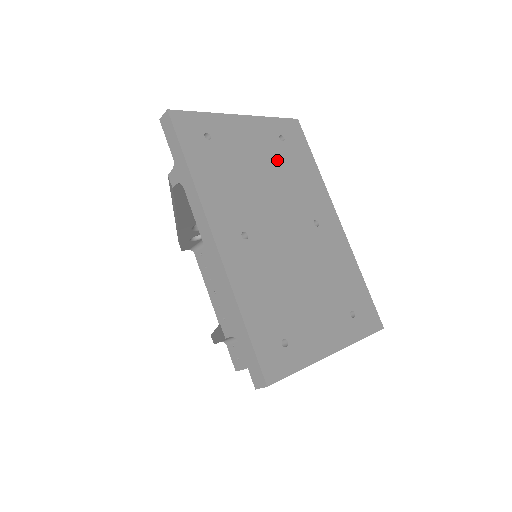
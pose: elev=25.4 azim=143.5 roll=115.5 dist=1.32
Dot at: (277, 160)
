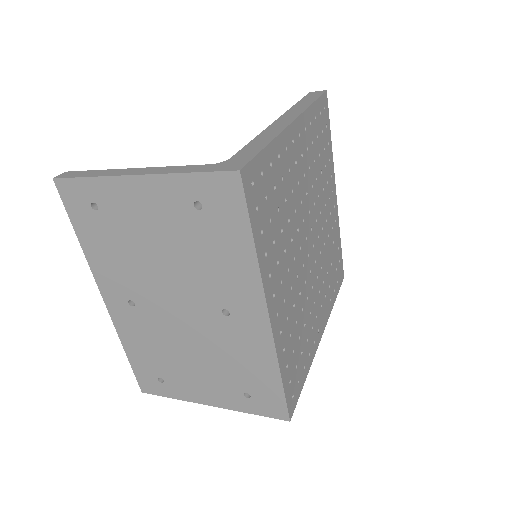
Dot at: (183, 235)
